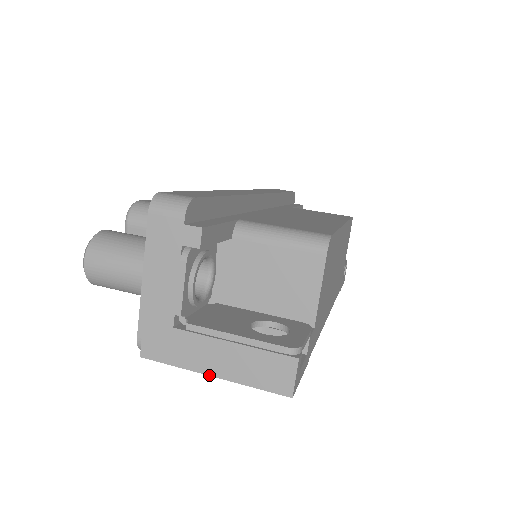
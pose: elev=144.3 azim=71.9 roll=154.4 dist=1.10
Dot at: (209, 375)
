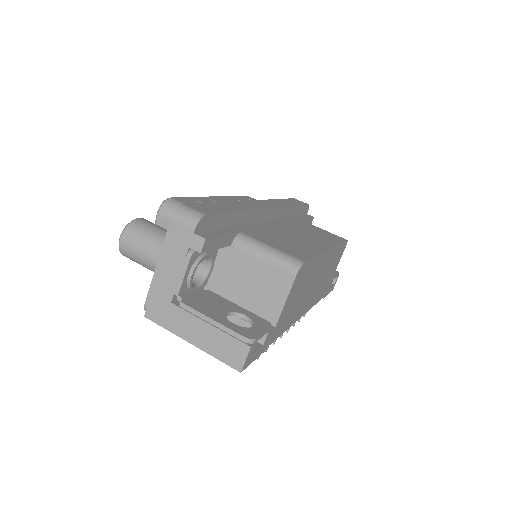
Dot at: (188, 342)
